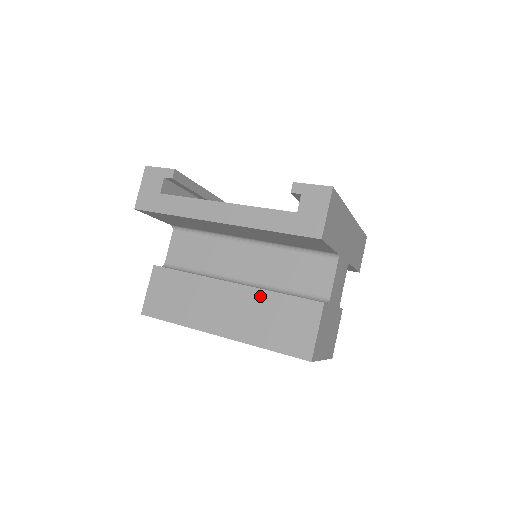
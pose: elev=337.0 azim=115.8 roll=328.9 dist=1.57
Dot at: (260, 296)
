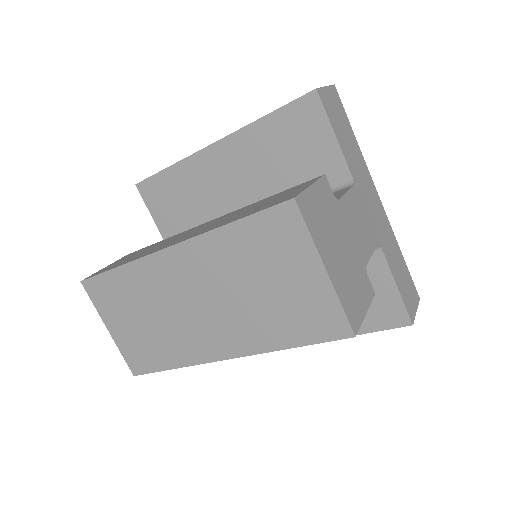
Dot at: (242, 209)
